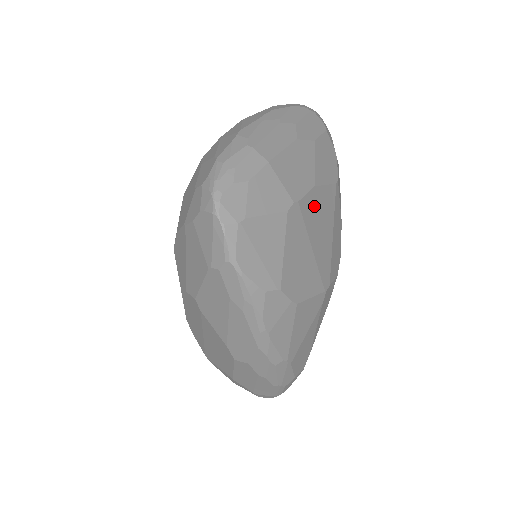
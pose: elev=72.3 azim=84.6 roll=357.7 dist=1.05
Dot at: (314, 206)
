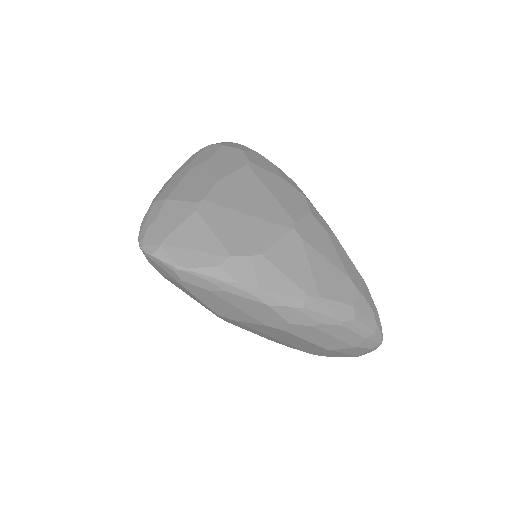
Dot at: (227, 191)
